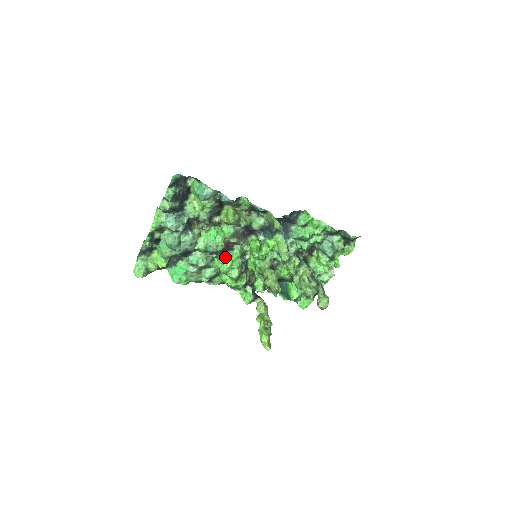
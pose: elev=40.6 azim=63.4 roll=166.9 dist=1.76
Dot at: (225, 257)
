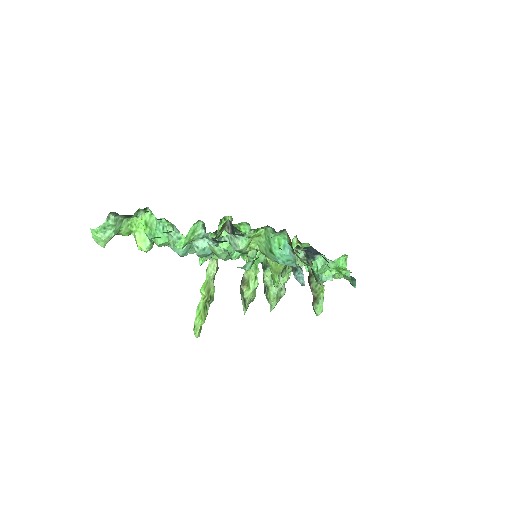
Dot at: occluded
